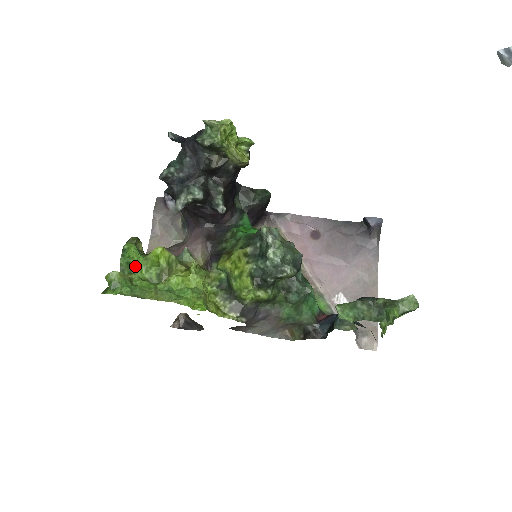
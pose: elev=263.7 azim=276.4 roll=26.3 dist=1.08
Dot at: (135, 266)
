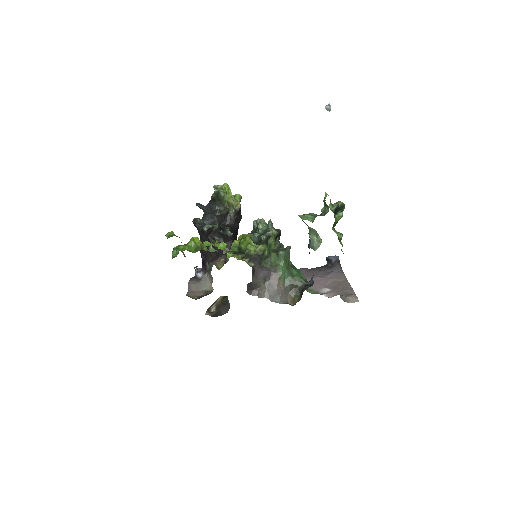
Dot at: (181, 248)
